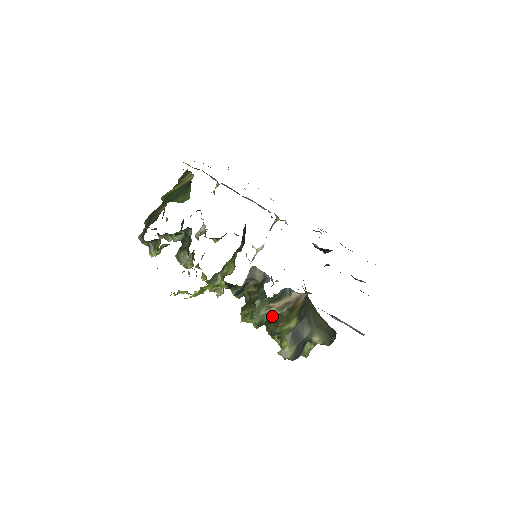
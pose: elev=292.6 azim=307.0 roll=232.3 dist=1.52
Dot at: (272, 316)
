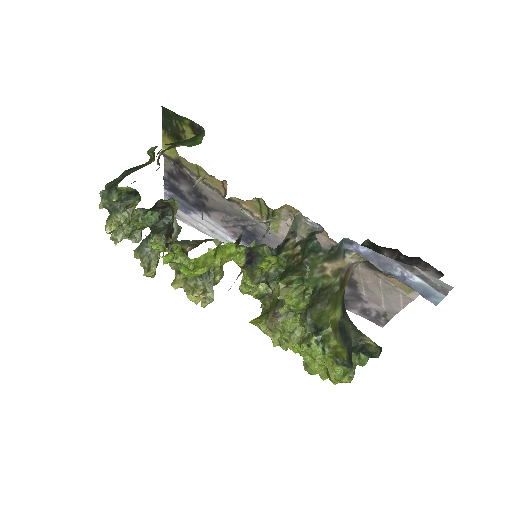
Dot at: (326, 284)
